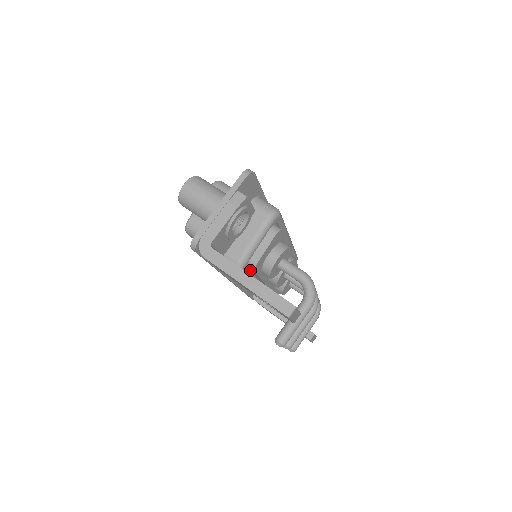
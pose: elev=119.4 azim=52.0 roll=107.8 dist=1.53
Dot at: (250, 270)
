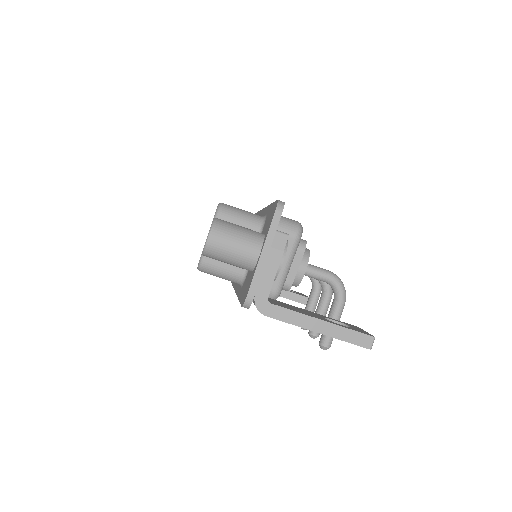
Dot at: occluded
